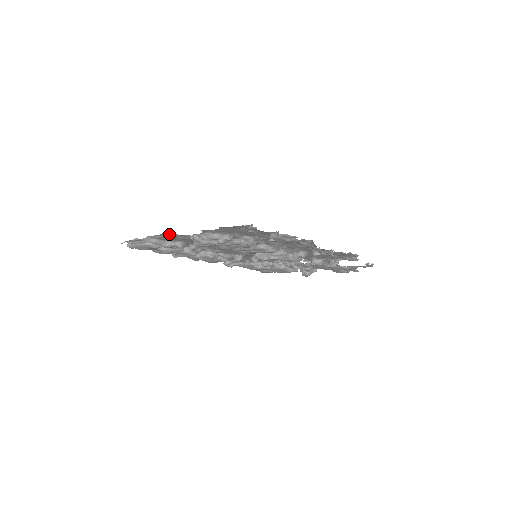
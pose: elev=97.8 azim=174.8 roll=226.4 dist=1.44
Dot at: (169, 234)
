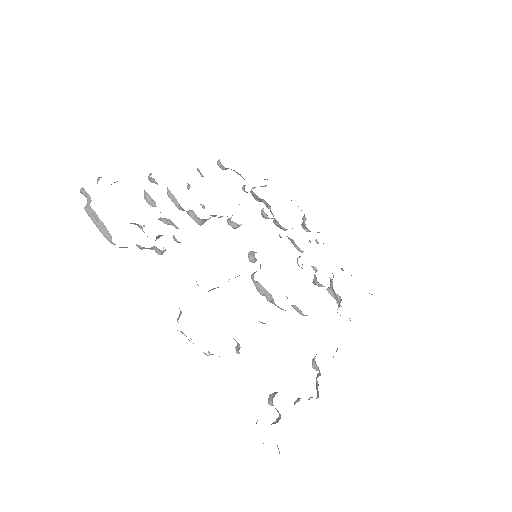
Dot at: occluded
